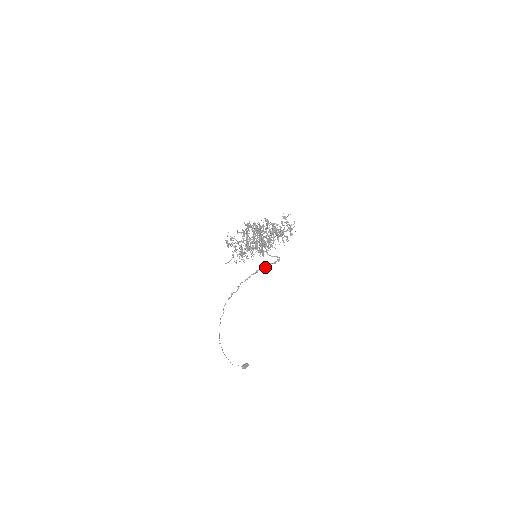
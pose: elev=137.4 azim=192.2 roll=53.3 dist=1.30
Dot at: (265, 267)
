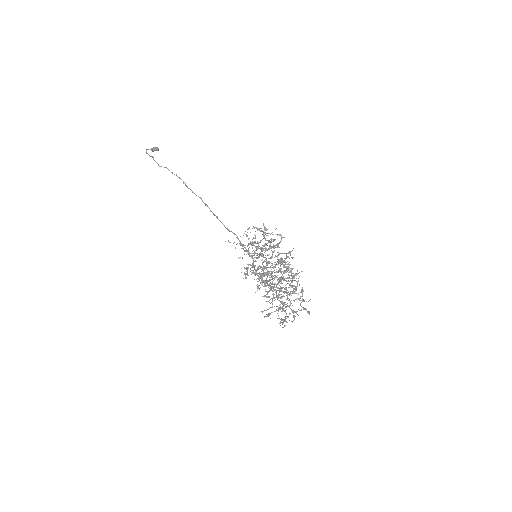
Dot at: (251, 257)
